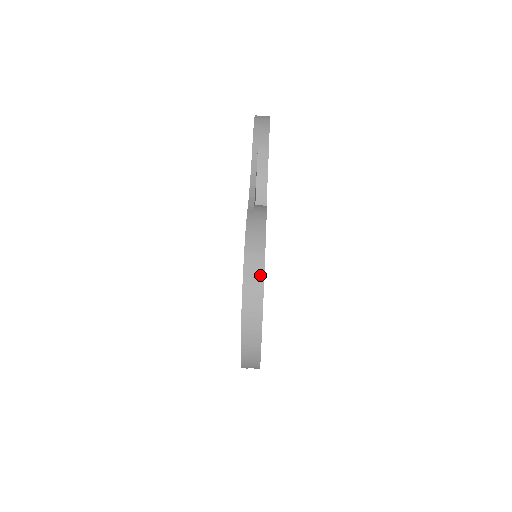
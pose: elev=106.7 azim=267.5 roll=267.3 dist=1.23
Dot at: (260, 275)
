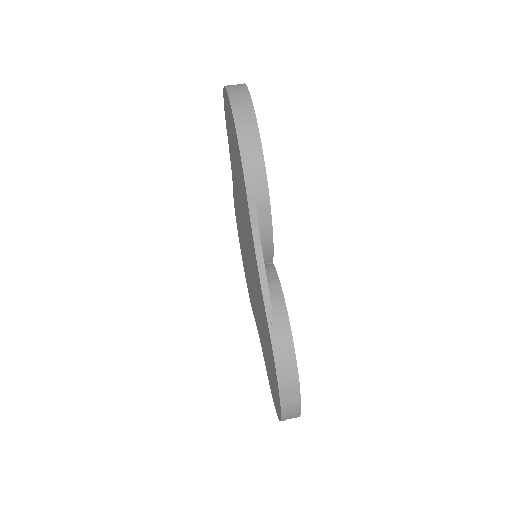
Dot at: (297, 400)
